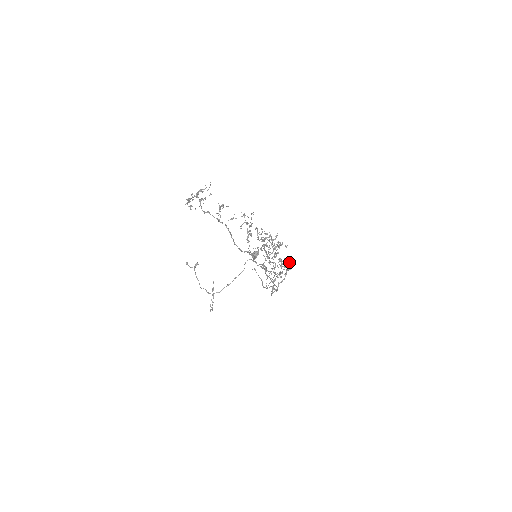
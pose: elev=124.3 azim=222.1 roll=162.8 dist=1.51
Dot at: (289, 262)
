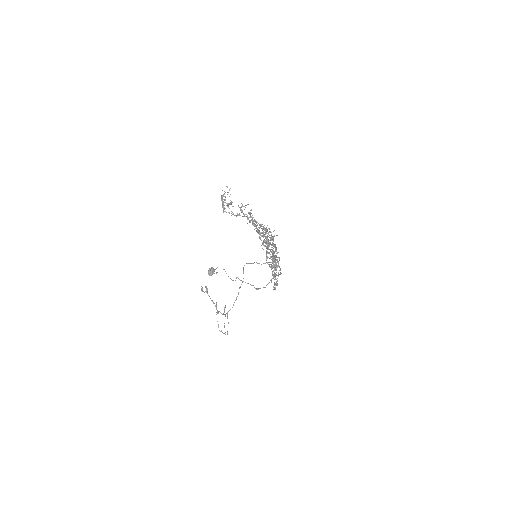
Dot at: (277, 253)
